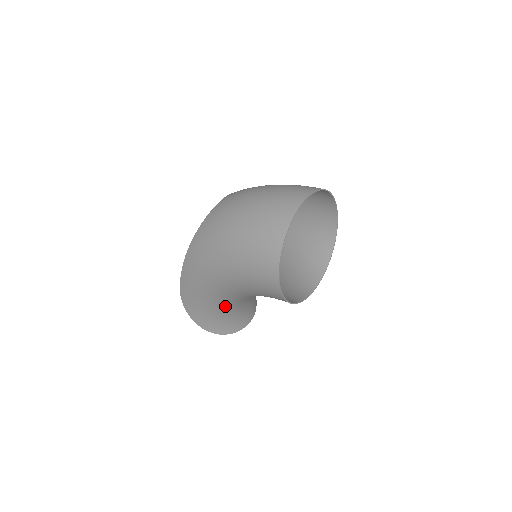
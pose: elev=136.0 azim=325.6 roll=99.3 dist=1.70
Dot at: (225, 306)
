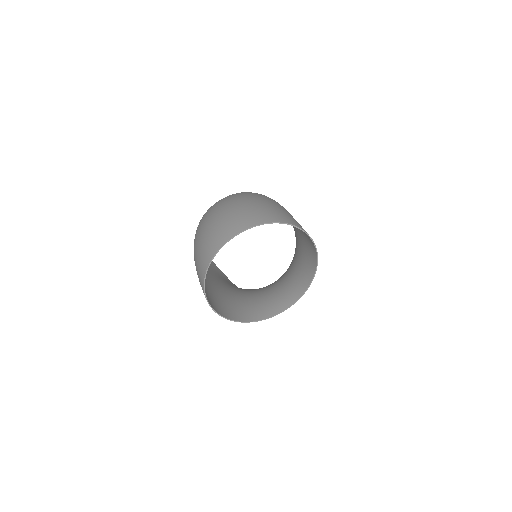
Dot at: occluded
